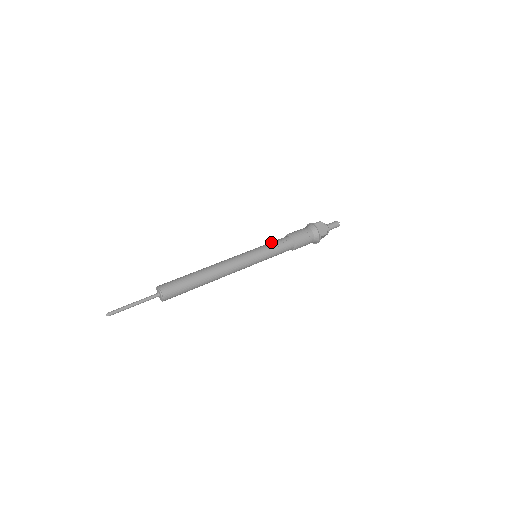
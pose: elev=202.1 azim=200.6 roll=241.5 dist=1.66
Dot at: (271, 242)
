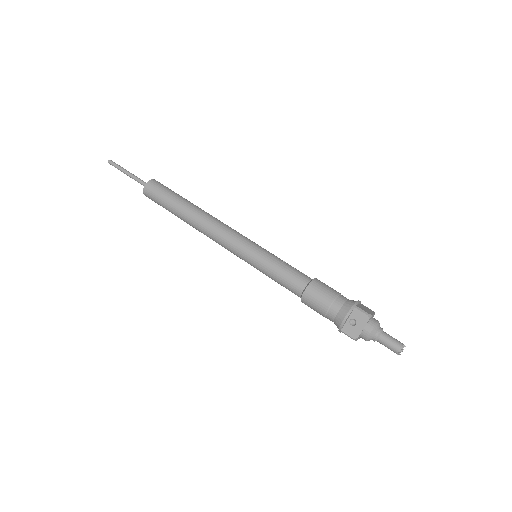
Dot at: occluded
